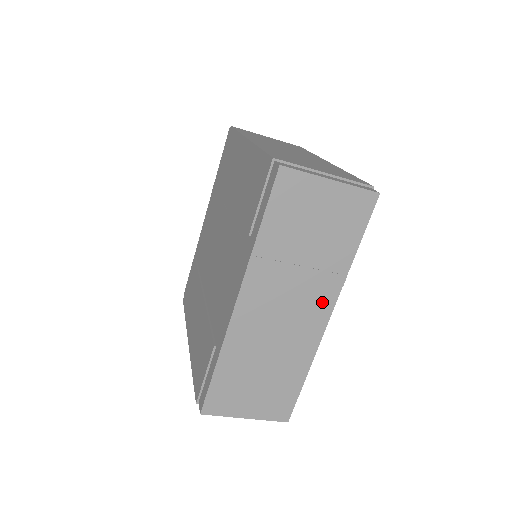
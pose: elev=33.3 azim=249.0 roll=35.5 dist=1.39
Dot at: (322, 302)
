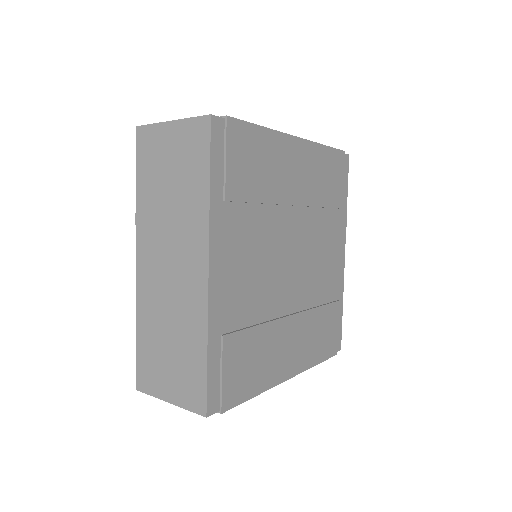
Dot at: (197, 251)
